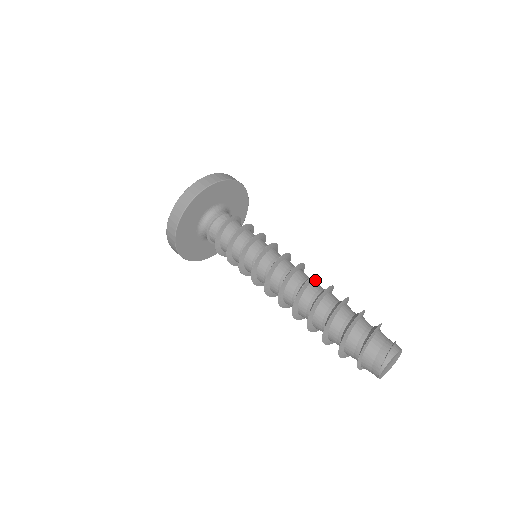
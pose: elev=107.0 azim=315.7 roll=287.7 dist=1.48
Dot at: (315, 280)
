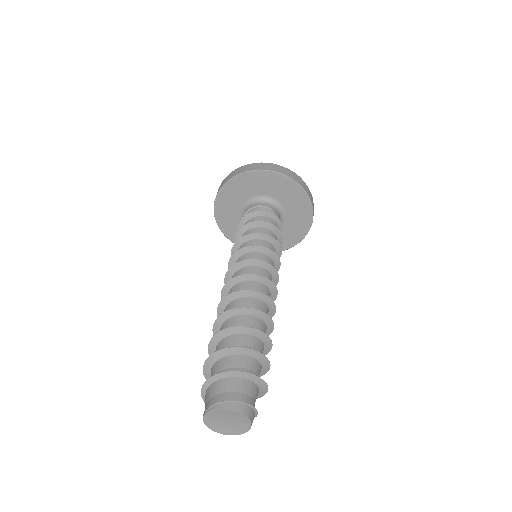
Dot at: (267, 304)
